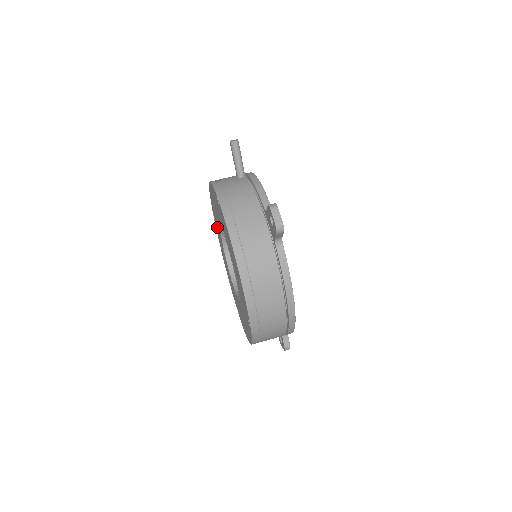
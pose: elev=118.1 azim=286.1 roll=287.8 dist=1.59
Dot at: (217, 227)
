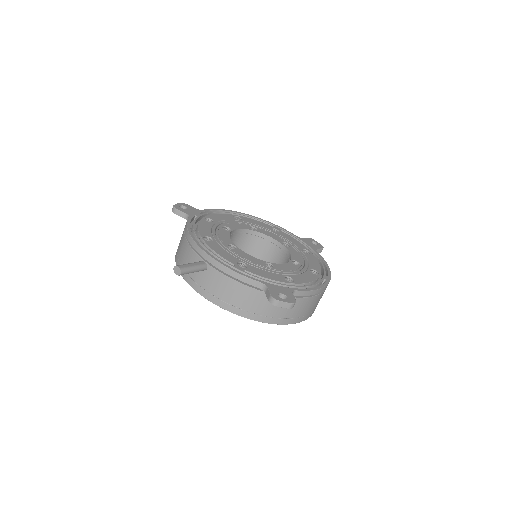
Dot at: occluded
